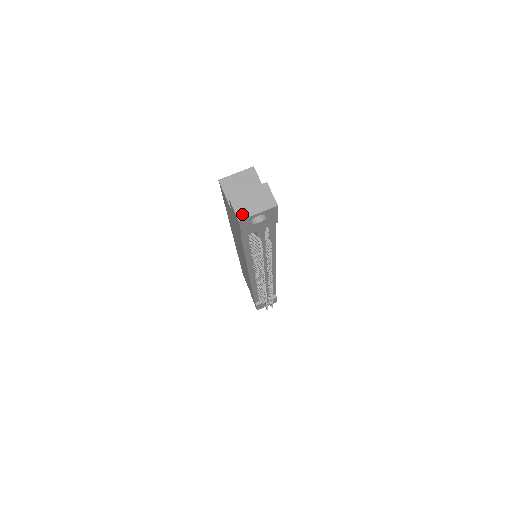
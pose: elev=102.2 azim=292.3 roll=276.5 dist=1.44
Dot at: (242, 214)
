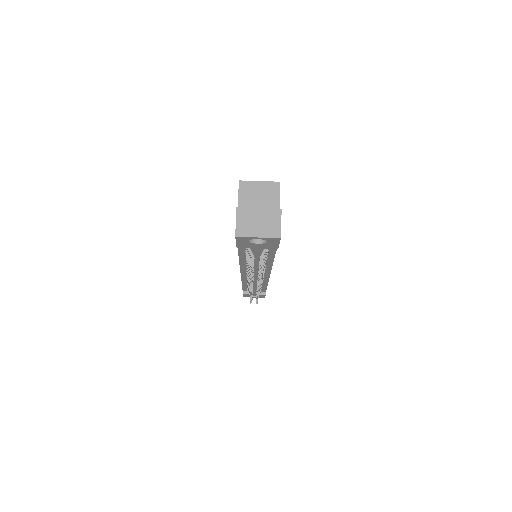
Dot at: (242, 231)
